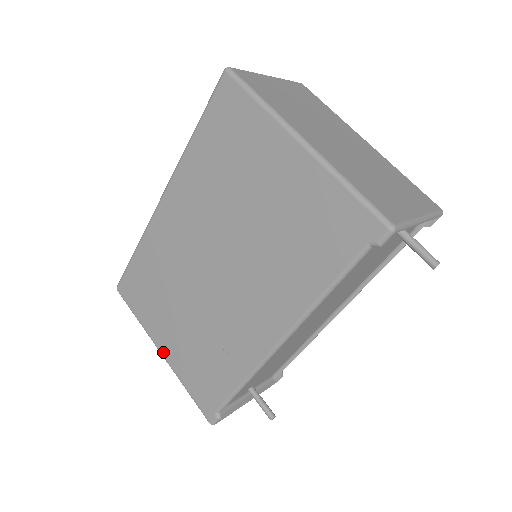
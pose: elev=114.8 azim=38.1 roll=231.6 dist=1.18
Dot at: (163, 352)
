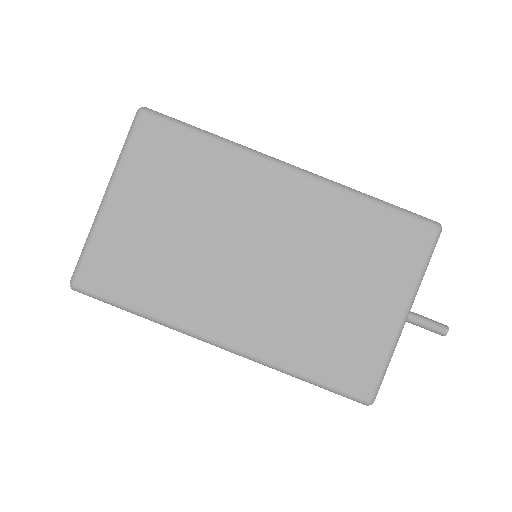
Dot at: occluded
